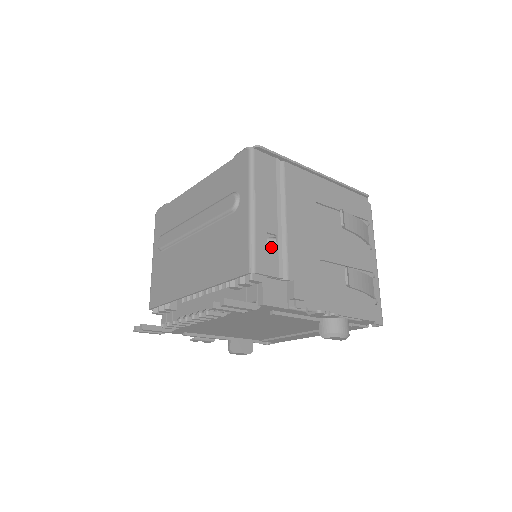
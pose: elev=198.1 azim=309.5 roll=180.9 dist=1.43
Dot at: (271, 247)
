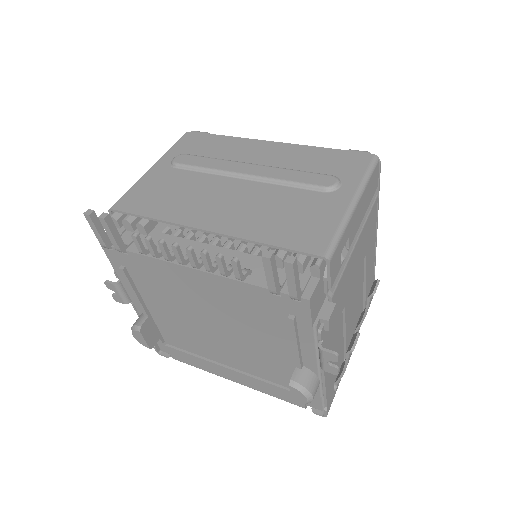
Dot at: (342, 254)
